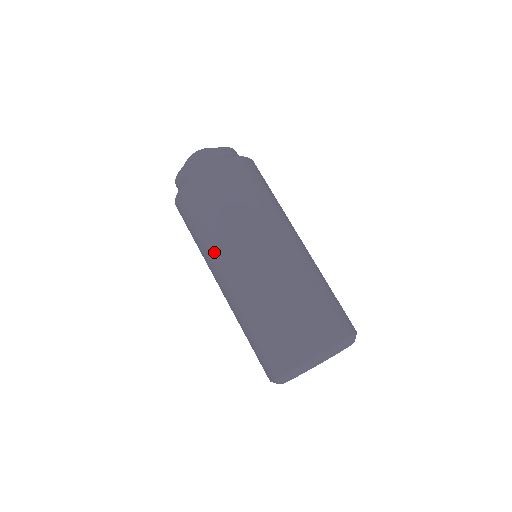
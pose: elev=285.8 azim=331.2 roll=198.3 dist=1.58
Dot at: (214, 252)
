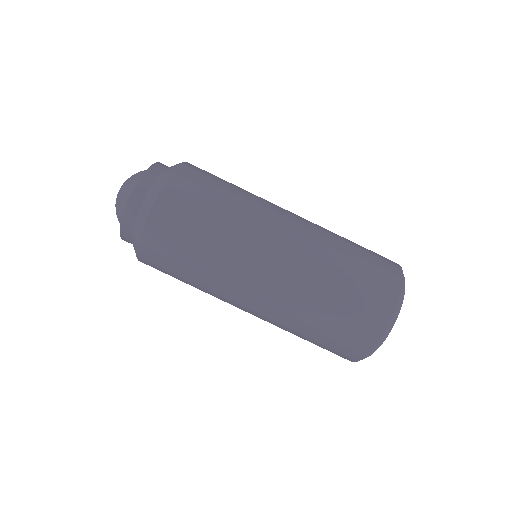
Dot at: (224, 282)
